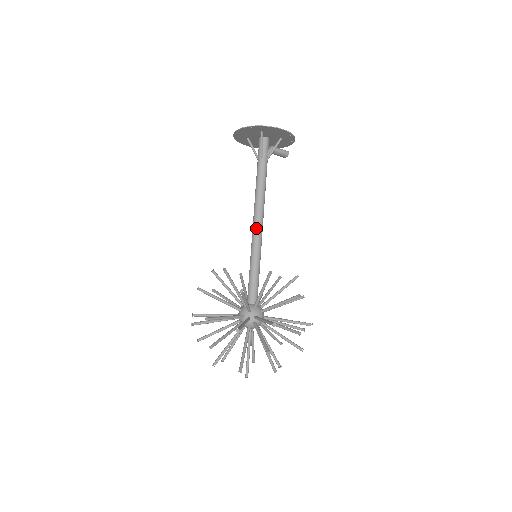
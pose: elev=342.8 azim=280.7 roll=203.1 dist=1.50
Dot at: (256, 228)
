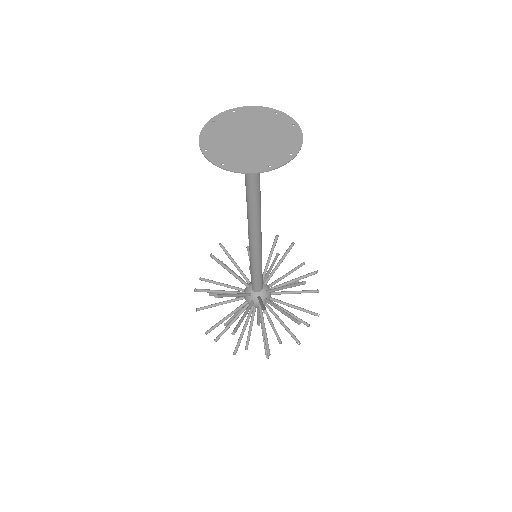
Dot at: (259, 240)
